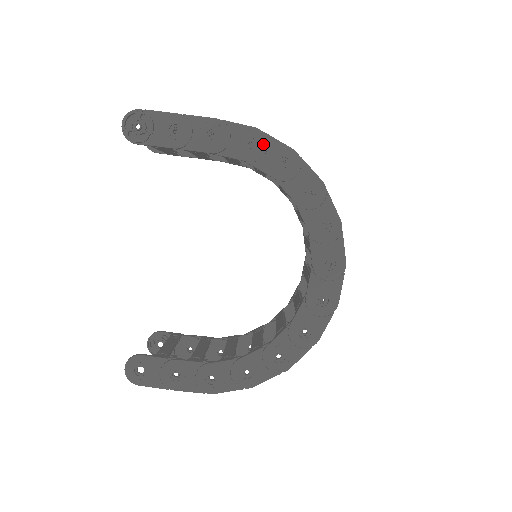
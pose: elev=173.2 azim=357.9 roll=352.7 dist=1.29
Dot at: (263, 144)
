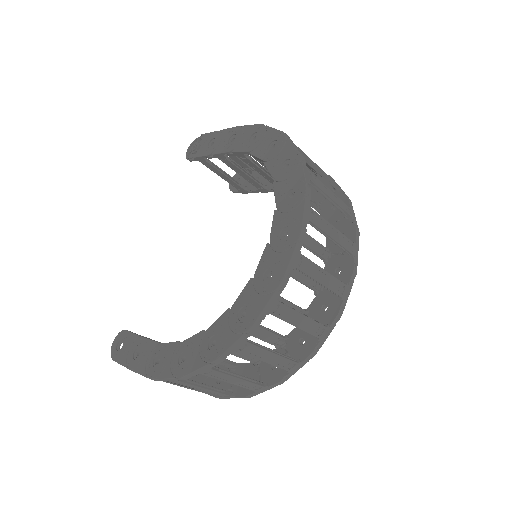
Dot at: (262, 135)
